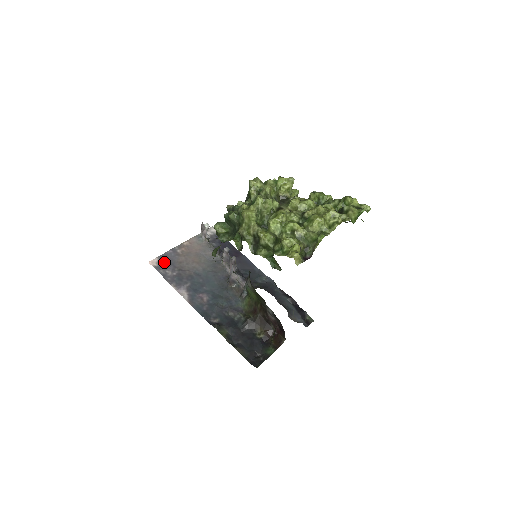
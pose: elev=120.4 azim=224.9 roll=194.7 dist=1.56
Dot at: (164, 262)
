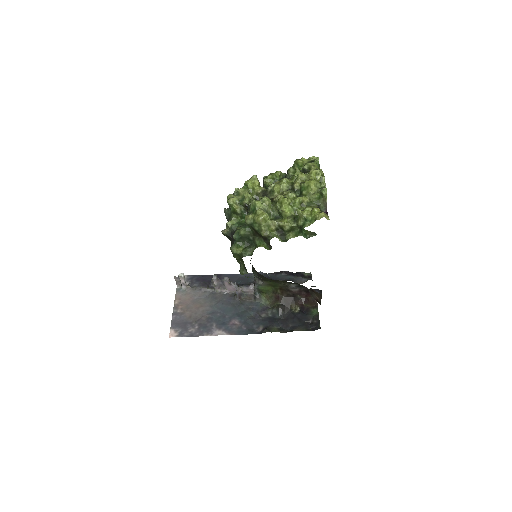
Dot at: (179, 327)
